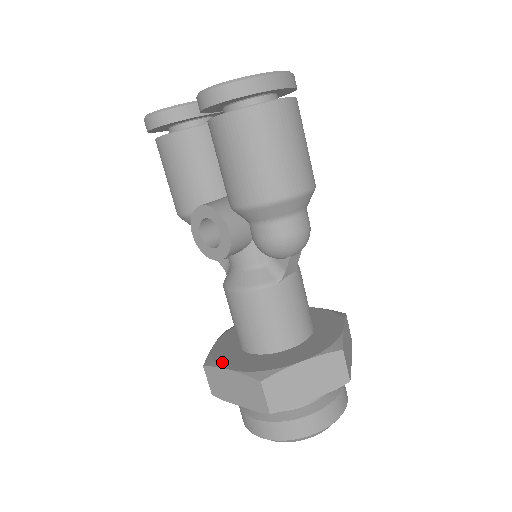
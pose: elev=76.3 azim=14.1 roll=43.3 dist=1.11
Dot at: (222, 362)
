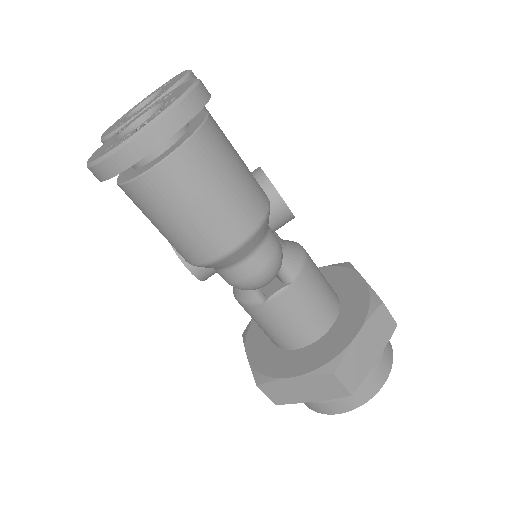
Dot at: (249, 341)
